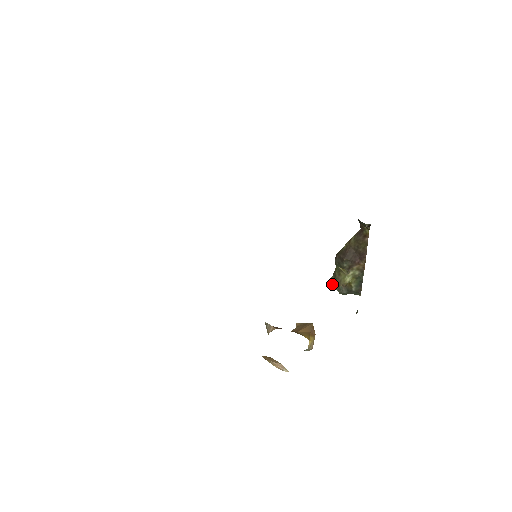
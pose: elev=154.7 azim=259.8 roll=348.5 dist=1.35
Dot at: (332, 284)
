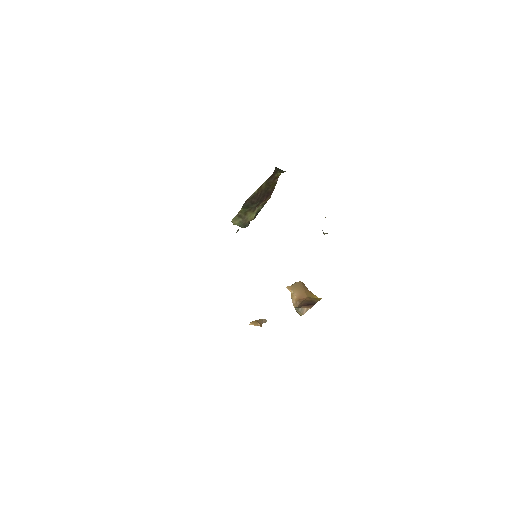
Dot at: (236, 224)
